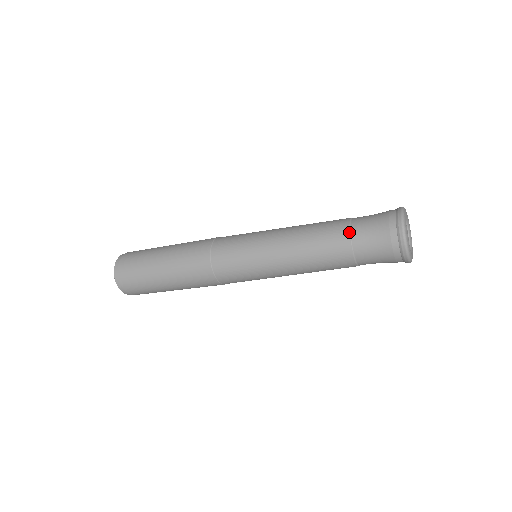
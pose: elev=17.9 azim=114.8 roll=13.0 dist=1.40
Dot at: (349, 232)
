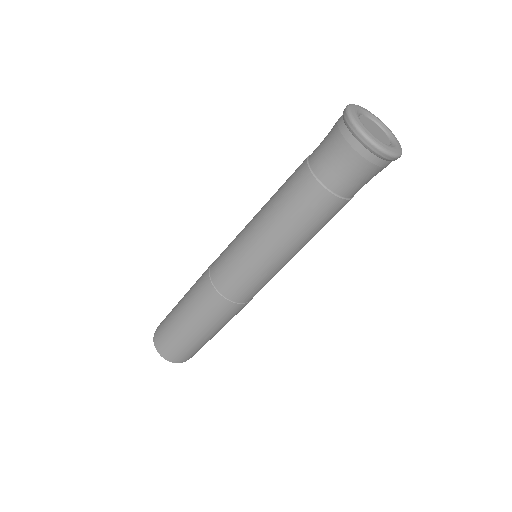
Dot at: (308, 166)
